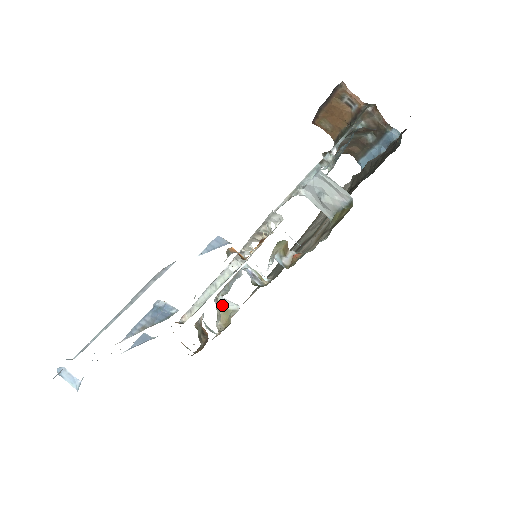
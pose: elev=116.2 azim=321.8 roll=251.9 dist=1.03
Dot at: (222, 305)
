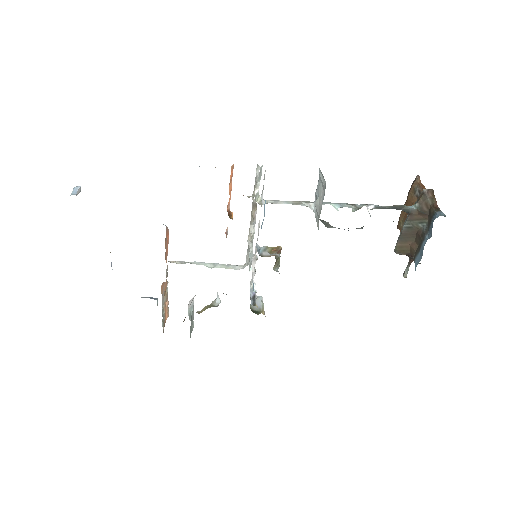
Dot at: (214, 302)
